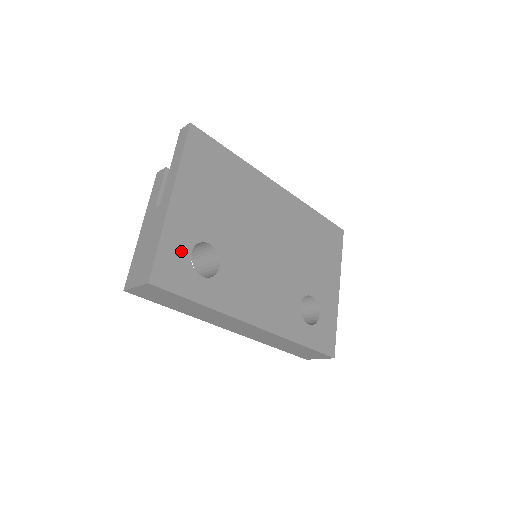
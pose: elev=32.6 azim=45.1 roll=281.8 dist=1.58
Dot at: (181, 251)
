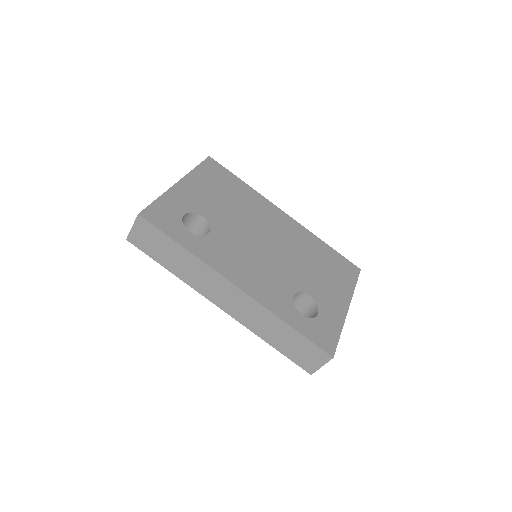
Dot at: (175, 210)
